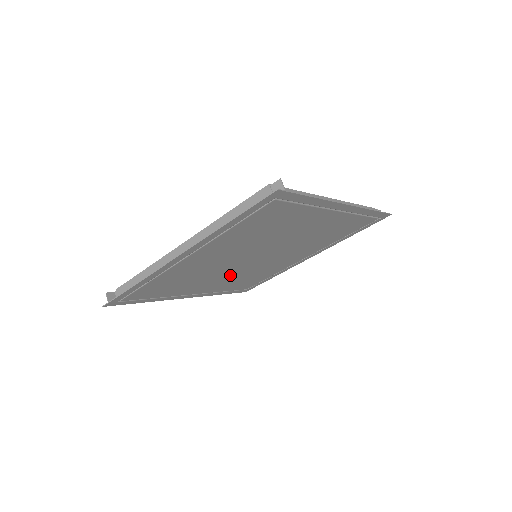
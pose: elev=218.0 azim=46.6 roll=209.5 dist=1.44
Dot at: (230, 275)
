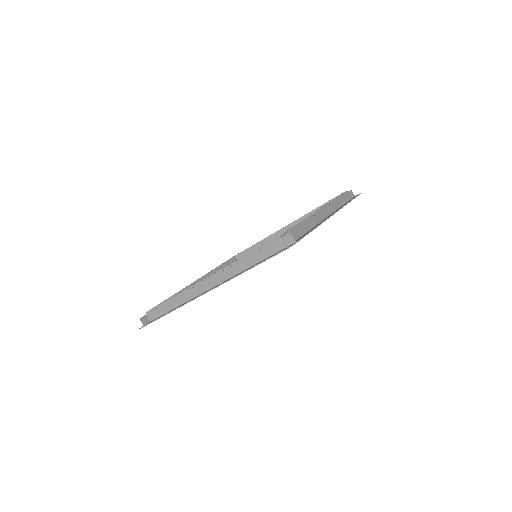
Dot at: occluded
